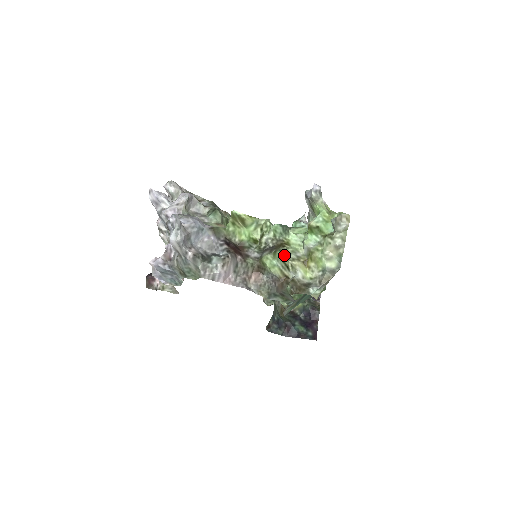
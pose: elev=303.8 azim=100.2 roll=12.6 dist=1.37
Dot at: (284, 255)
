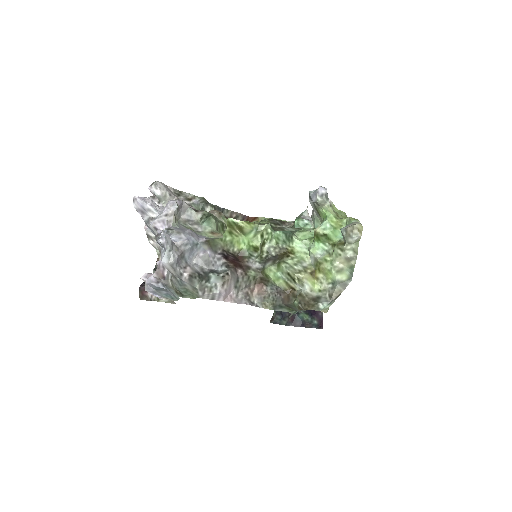
Dot at: (289, 267)
